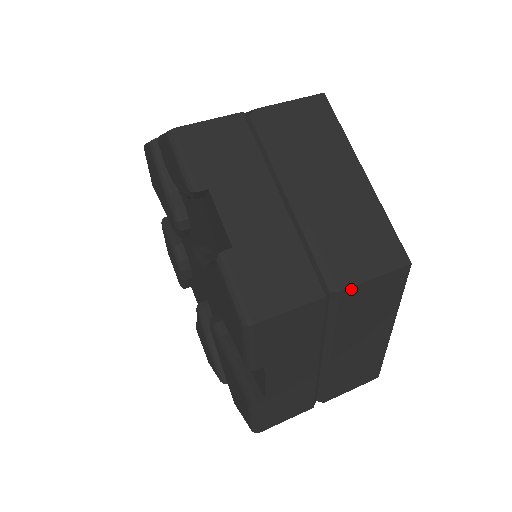
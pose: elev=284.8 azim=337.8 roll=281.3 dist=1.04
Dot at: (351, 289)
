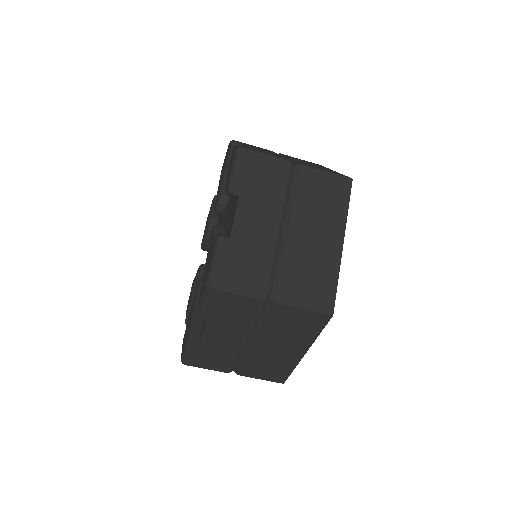
Dot at: (285, 306)
